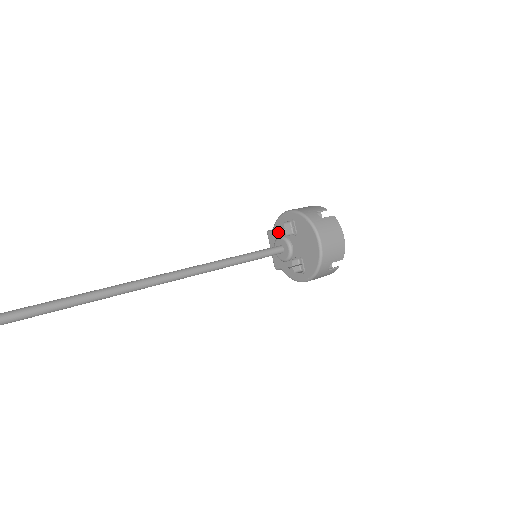
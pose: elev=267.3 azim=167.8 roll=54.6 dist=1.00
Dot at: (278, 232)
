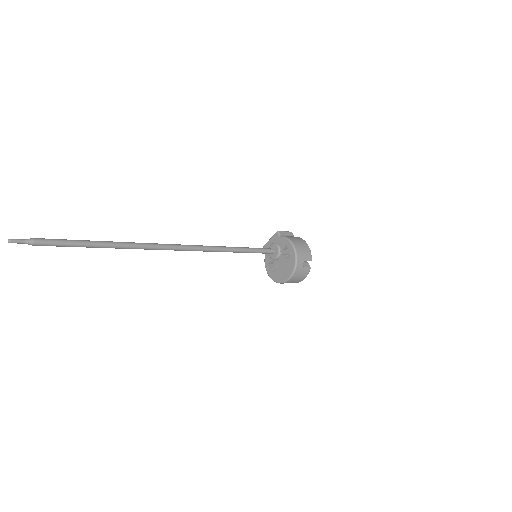
Dot at: (281, 242)
